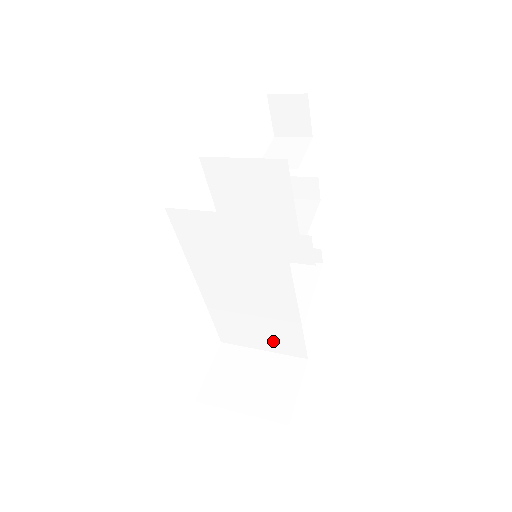
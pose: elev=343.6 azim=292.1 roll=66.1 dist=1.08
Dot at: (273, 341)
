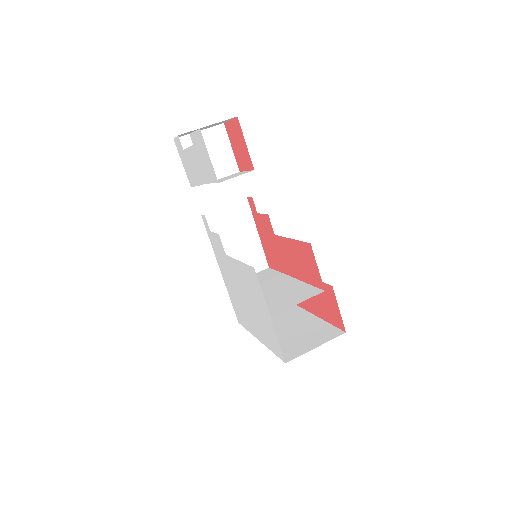
Dot at: (264, 274)
